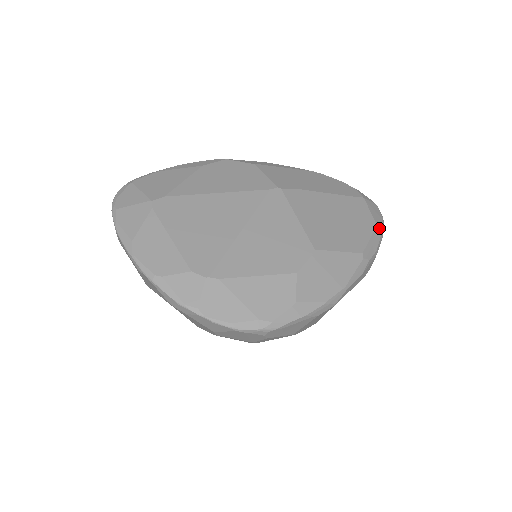
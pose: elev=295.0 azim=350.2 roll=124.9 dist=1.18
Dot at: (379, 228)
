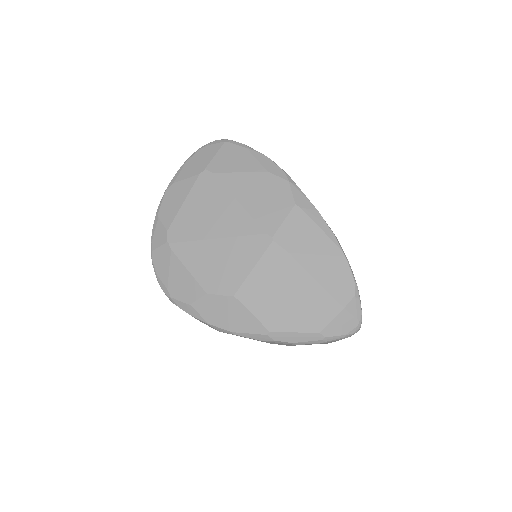
Dot at: (320, 336)
